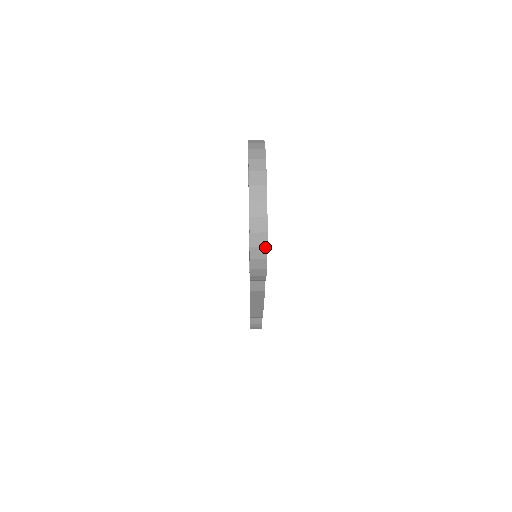
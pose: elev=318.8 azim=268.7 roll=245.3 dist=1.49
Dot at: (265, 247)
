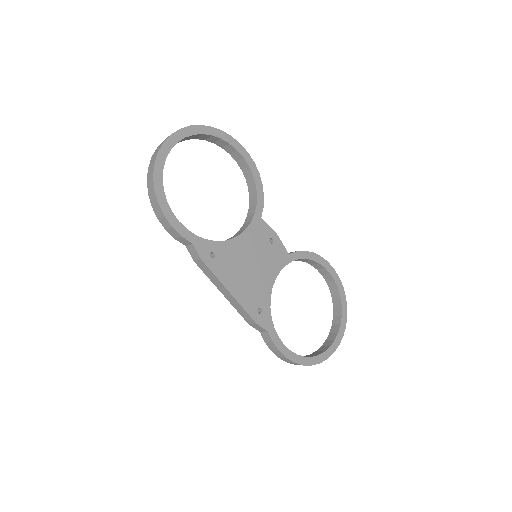
Dot at: (154, 191)
